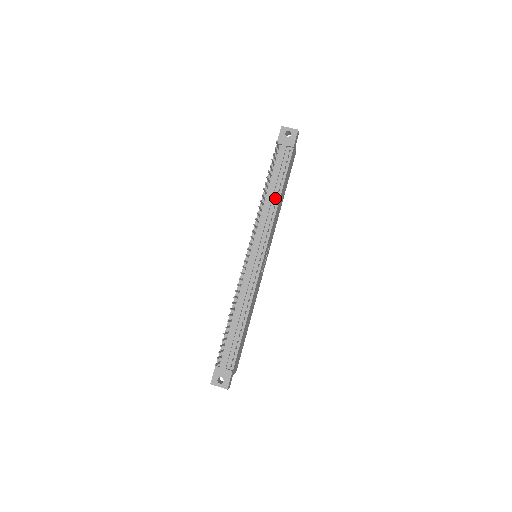
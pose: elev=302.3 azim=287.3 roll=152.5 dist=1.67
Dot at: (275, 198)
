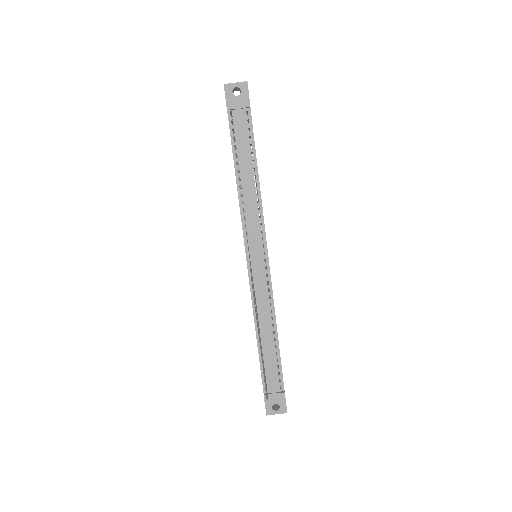
Dot at: (253, 181)
